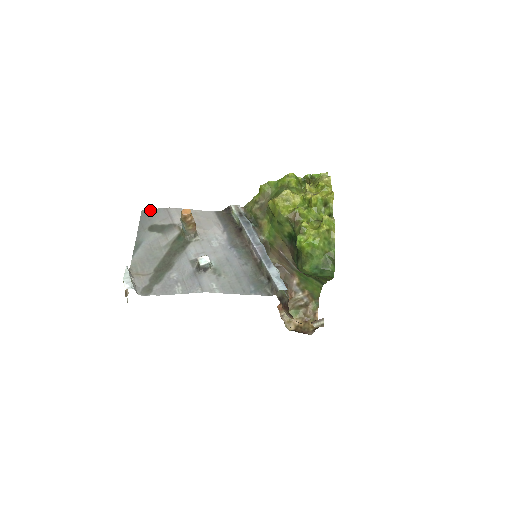
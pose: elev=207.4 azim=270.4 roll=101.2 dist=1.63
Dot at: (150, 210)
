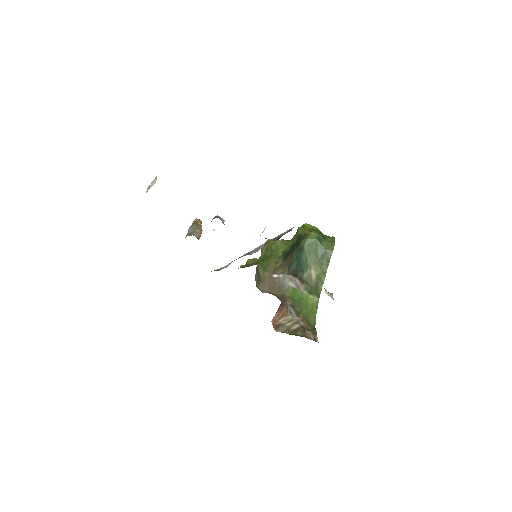
Dot at: occluded
